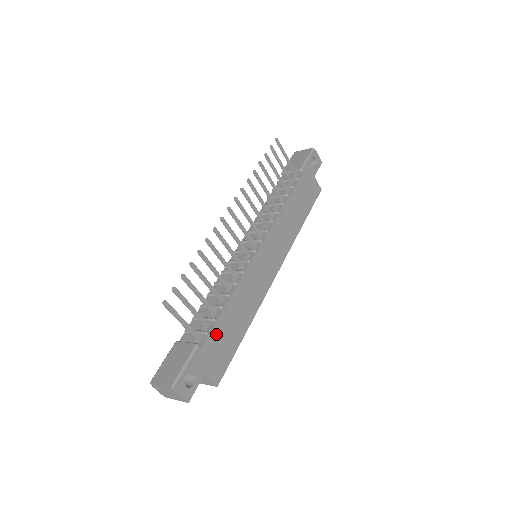
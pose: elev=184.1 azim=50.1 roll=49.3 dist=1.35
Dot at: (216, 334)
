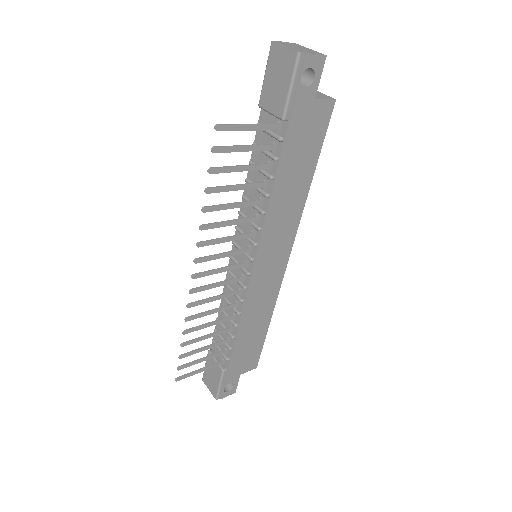
Dot at: (237, 354)
